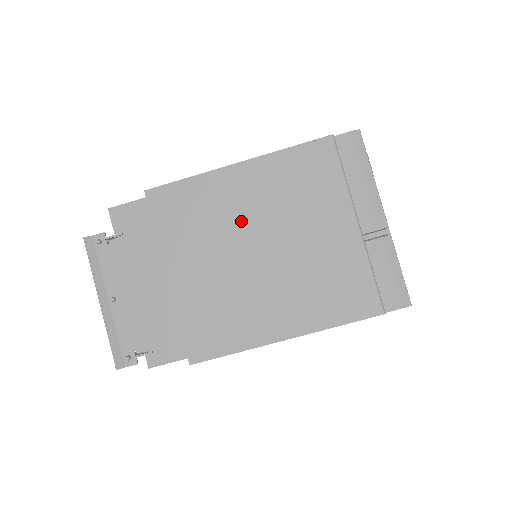
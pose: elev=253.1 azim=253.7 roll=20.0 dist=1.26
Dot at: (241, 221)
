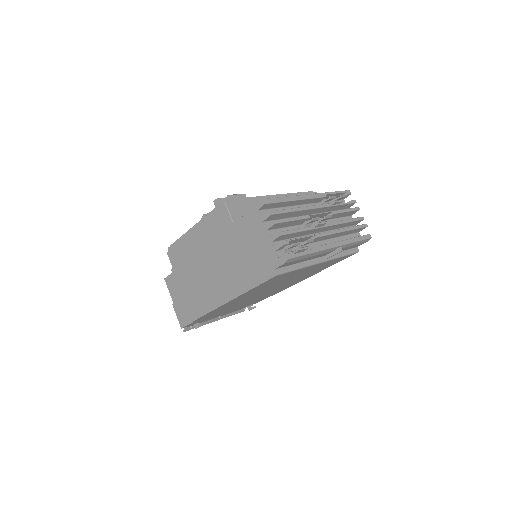
Dot at: occluded
